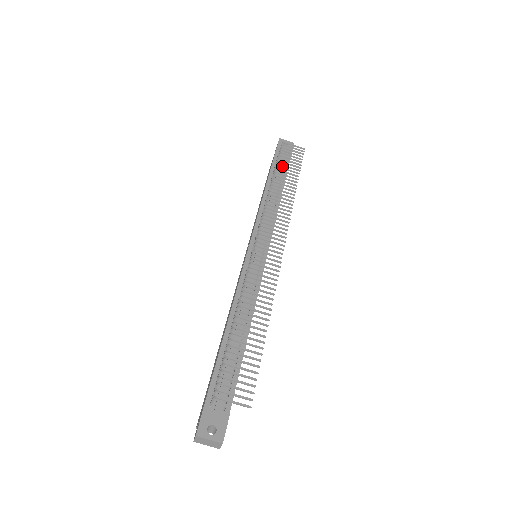
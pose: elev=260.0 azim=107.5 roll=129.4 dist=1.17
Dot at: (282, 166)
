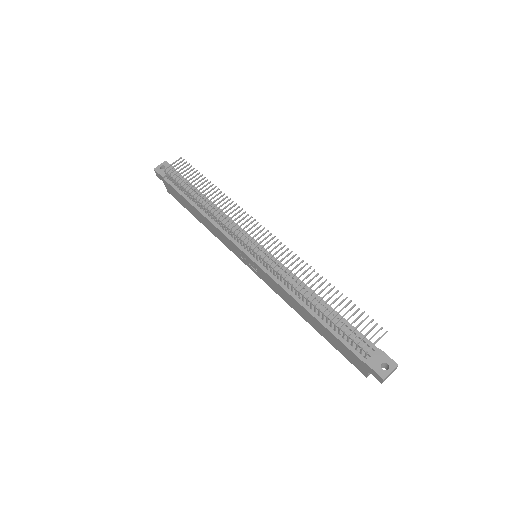
Dot at: (184, 185)
